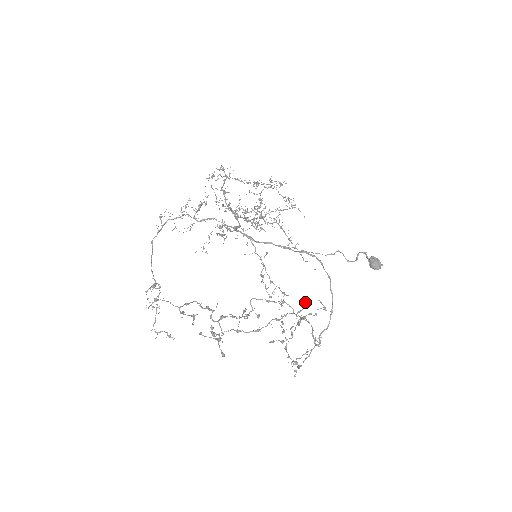
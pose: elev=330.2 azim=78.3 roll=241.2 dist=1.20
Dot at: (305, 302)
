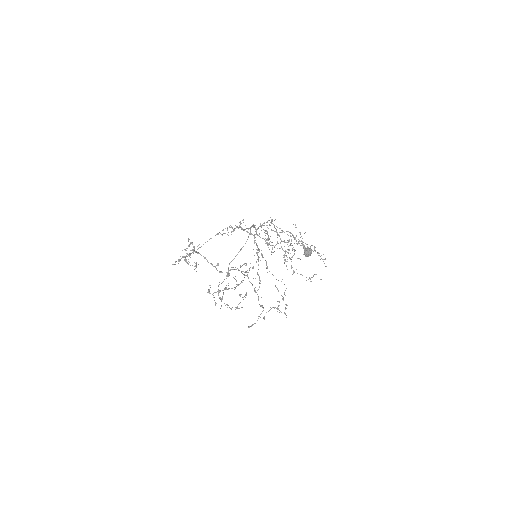
Dot at: occluded
